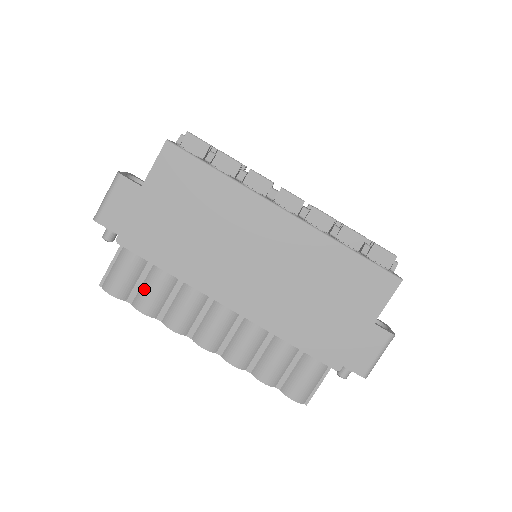
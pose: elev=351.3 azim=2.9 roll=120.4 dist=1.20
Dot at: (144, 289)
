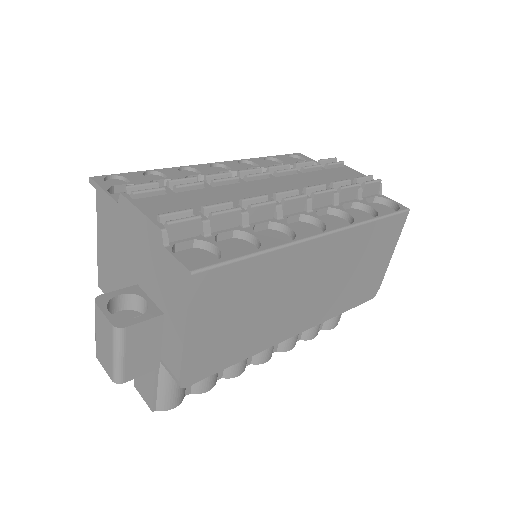
Dot at: occluded
